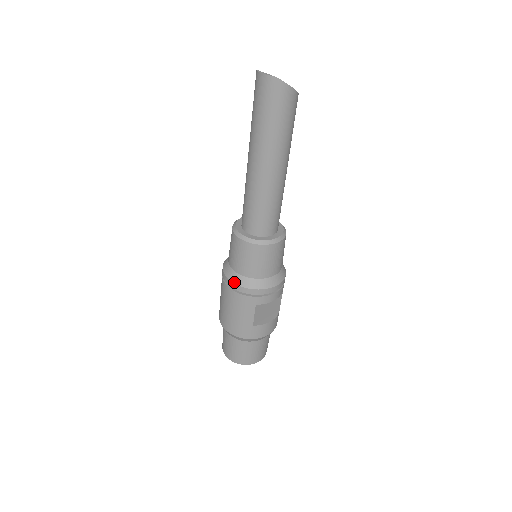
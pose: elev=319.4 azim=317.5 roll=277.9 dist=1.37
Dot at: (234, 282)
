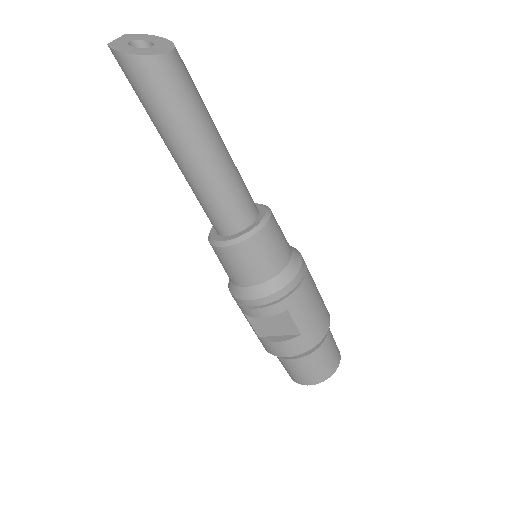
Dot at: occluded
